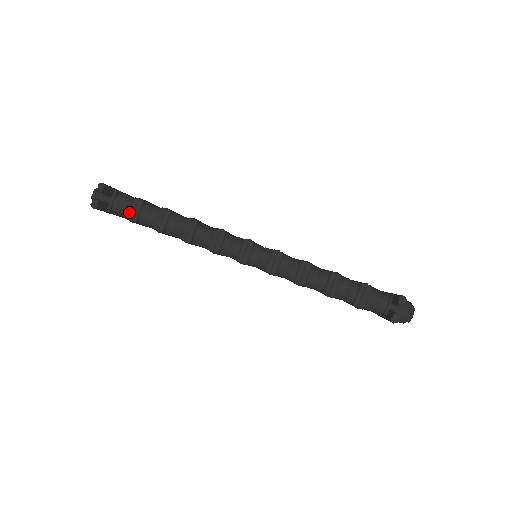
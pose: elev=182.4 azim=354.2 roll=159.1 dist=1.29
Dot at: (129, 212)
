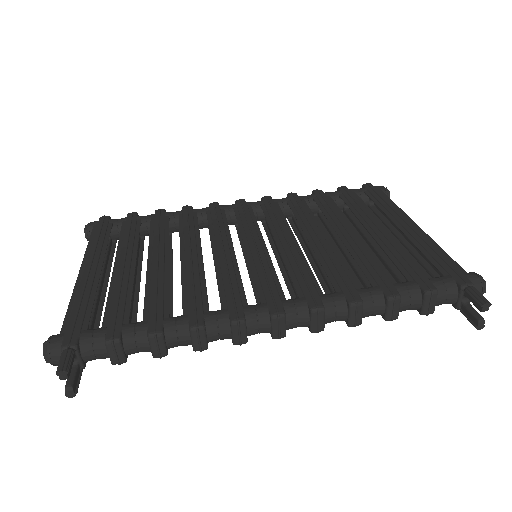
Dot at: (111, 359)
